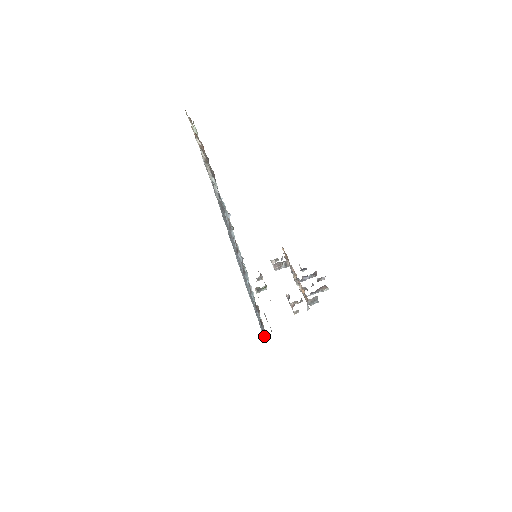
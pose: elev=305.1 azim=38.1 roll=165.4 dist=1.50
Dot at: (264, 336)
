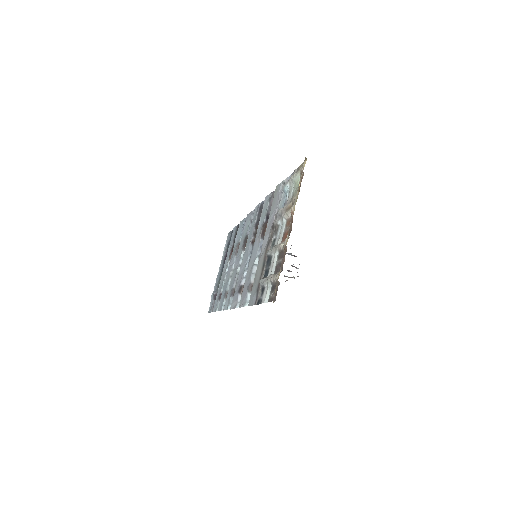
Dot at: (210, 305)
